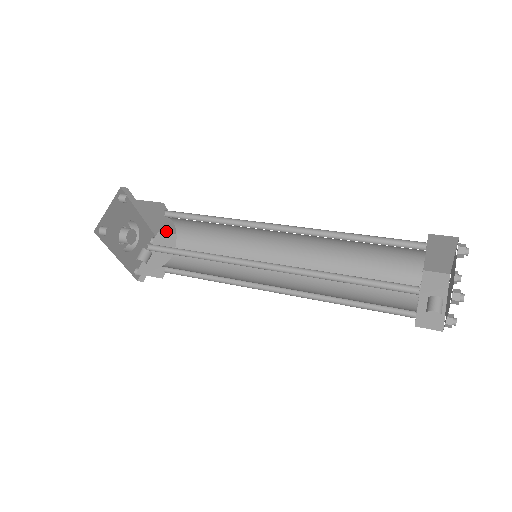
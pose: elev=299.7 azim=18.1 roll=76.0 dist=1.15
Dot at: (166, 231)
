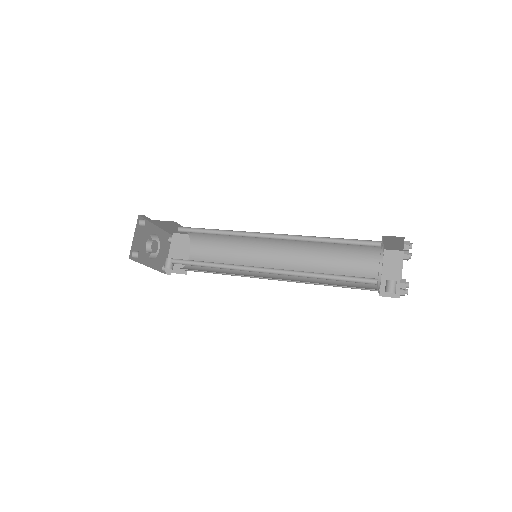
Dot at: (180, 233)
